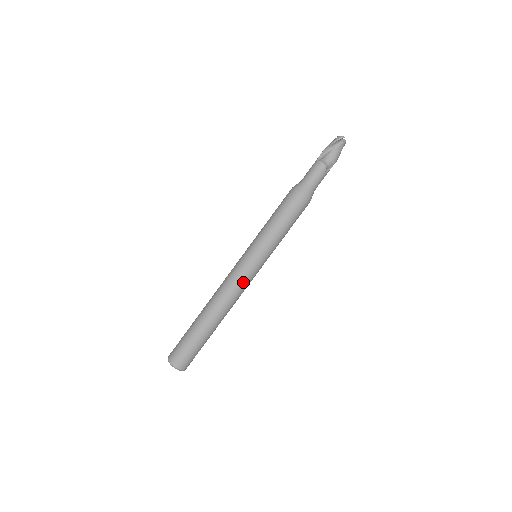
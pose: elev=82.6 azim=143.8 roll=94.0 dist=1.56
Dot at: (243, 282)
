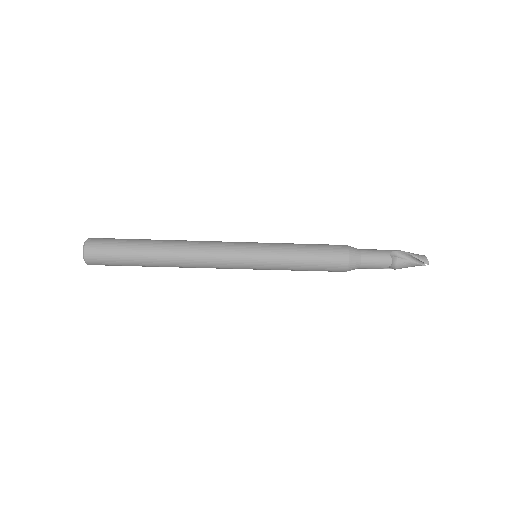
Dot at: (222, 265)
